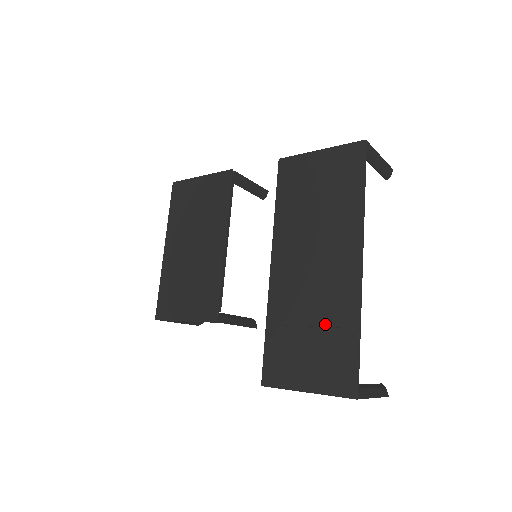
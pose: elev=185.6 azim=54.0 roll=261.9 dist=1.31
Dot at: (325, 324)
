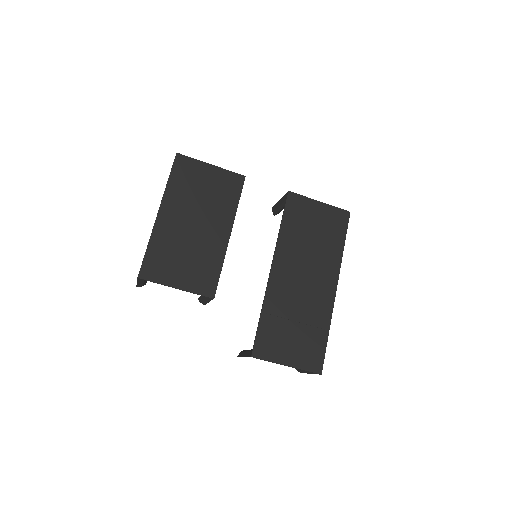
Dot at: (307, 323)
